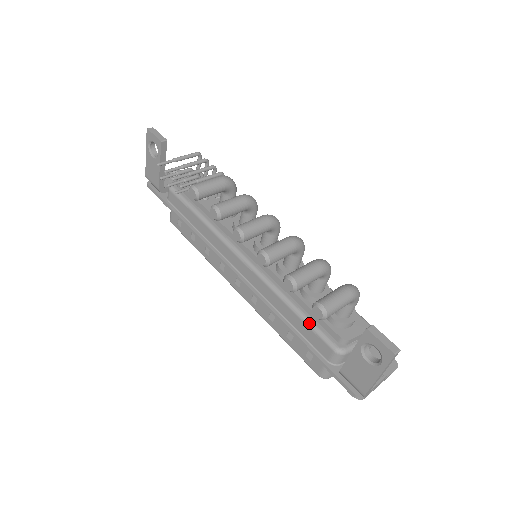
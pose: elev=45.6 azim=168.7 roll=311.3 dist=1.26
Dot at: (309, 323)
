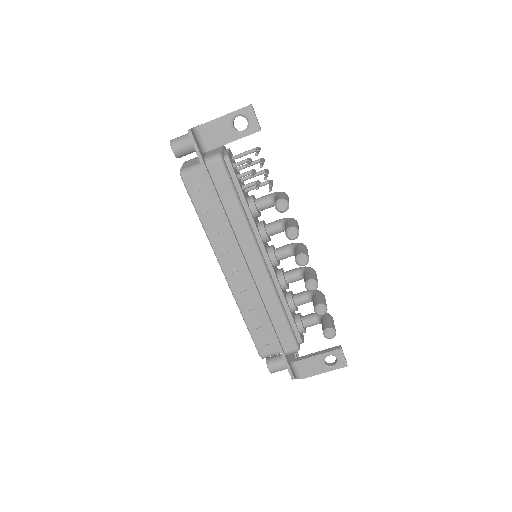
Dot at: (290, 327)
